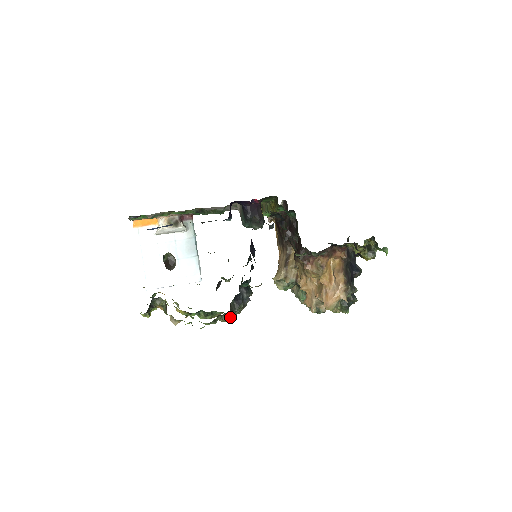
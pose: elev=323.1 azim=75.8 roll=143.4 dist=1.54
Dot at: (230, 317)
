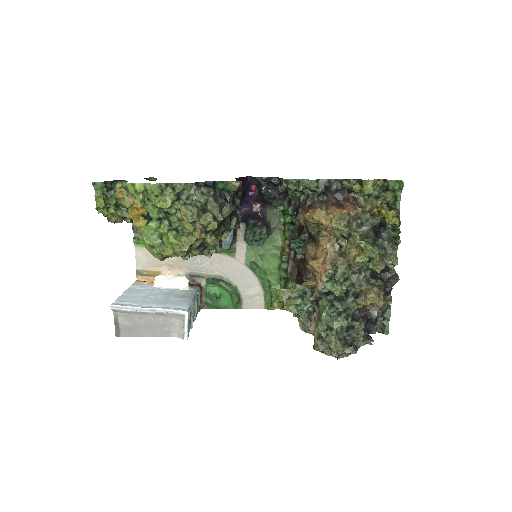
Dot at: (195, 207)
